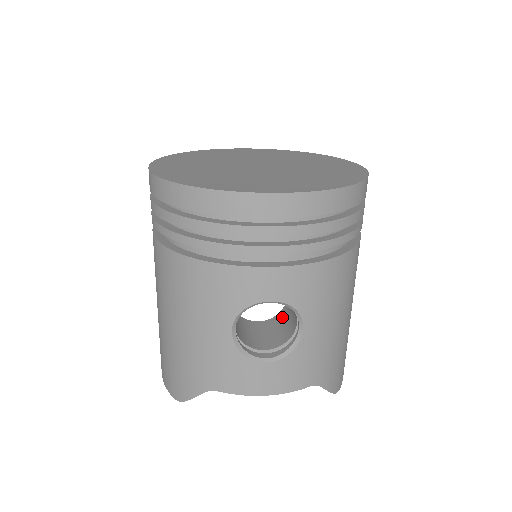
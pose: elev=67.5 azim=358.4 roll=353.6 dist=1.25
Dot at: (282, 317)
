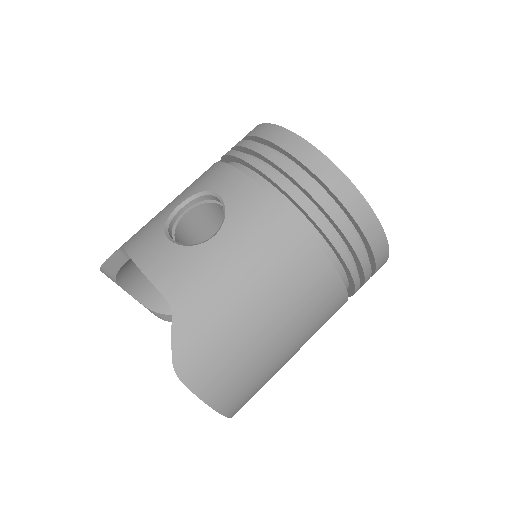
Dot at: occluded
